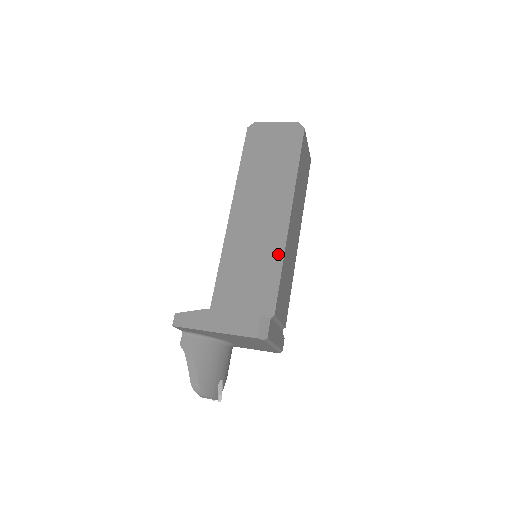
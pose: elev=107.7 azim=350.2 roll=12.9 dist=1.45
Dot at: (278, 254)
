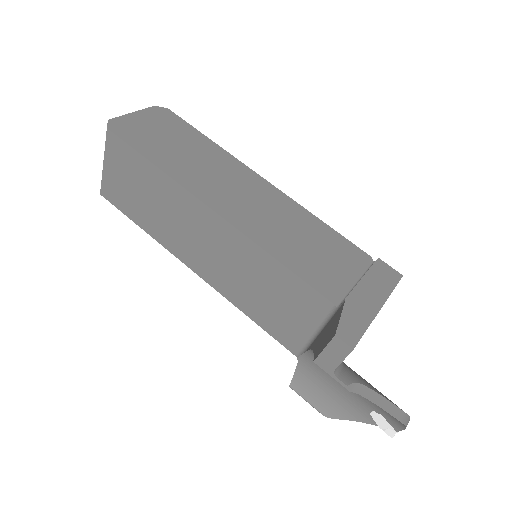
Dot at: (302, 212)
